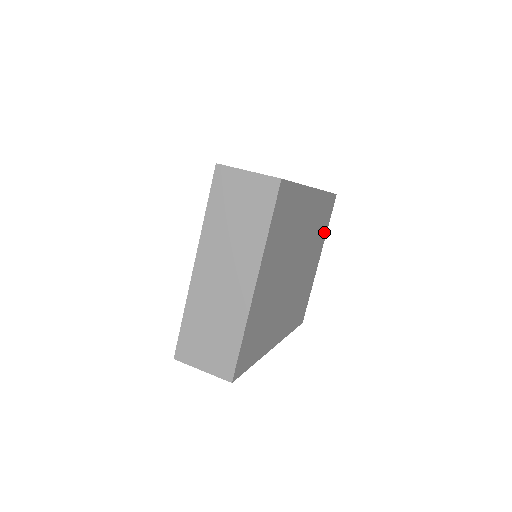
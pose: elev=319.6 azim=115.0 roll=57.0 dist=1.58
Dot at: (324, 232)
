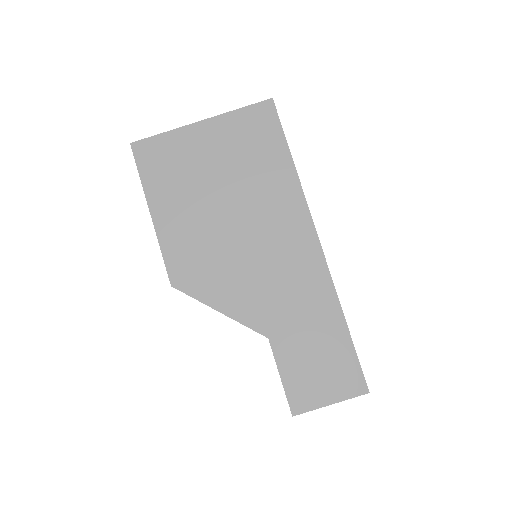
Dot at: occluded
